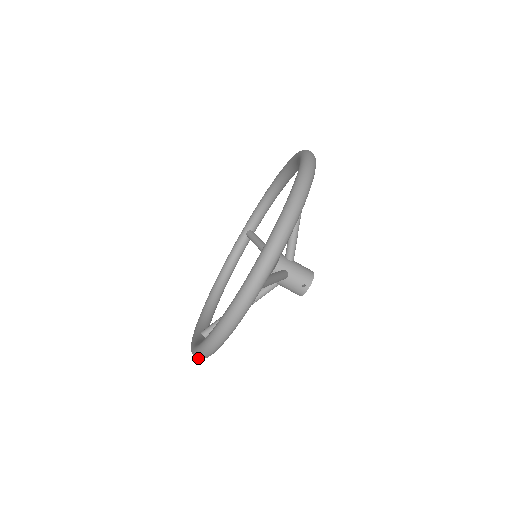
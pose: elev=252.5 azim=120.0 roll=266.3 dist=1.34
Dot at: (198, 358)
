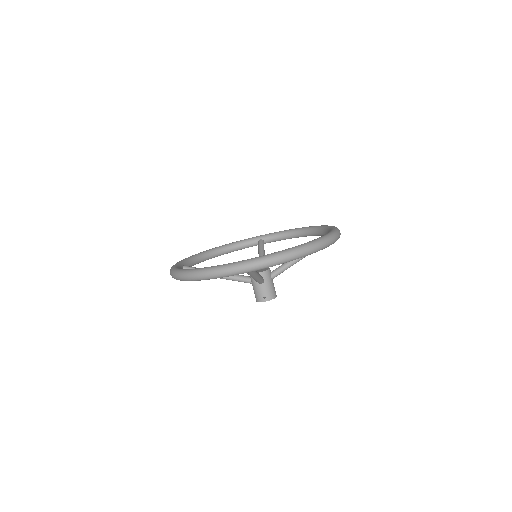
Dot at: (174, 276)
